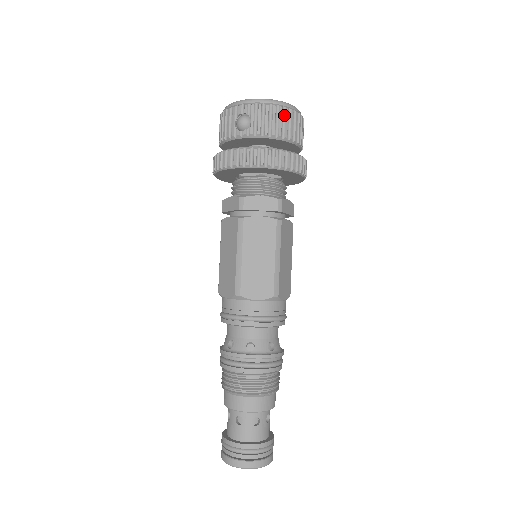
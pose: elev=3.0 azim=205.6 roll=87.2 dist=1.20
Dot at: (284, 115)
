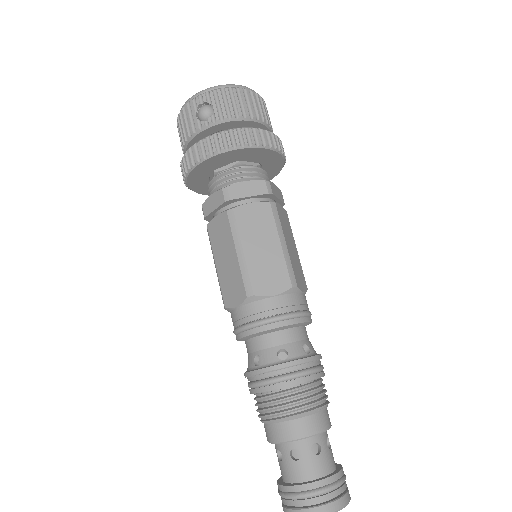
Dot at: (246, 96)
